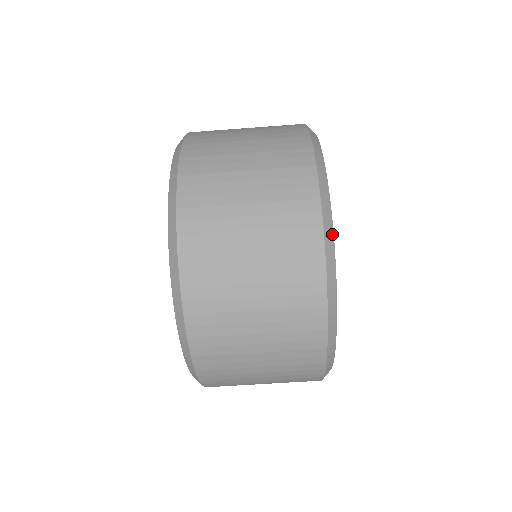
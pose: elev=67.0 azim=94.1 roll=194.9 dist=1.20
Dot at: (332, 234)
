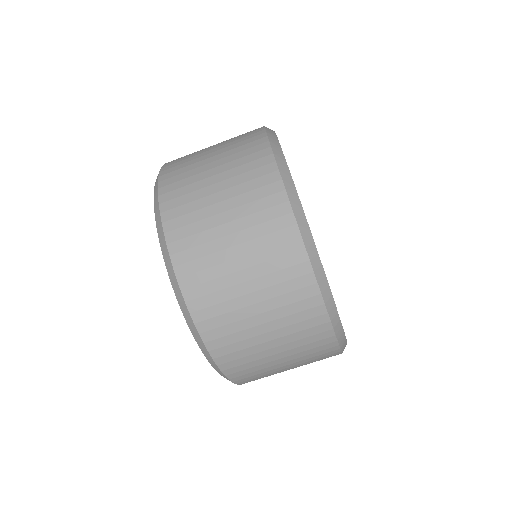
Dot at: (300, 207)
